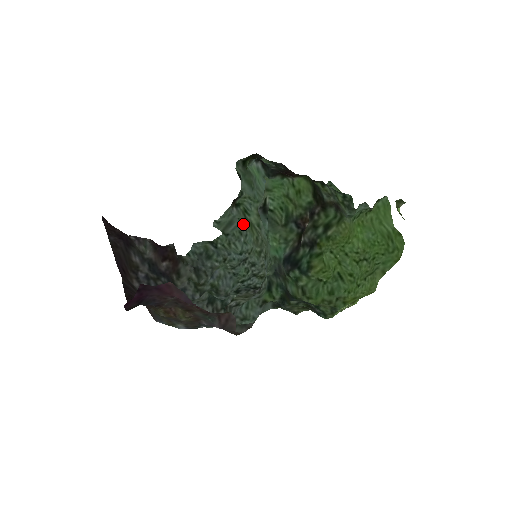
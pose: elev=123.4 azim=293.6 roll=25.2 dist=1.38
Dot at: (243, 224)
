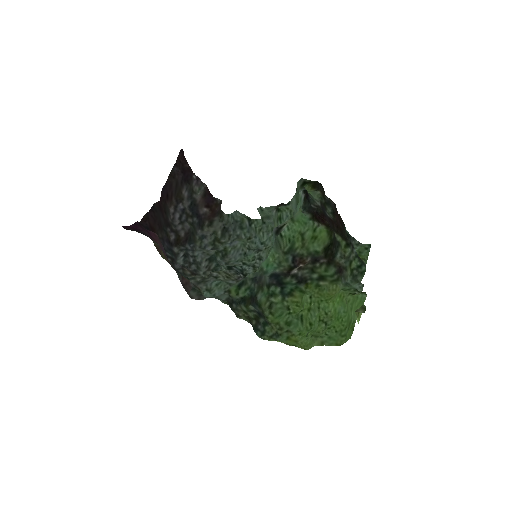
Dot at: (275, 225)
